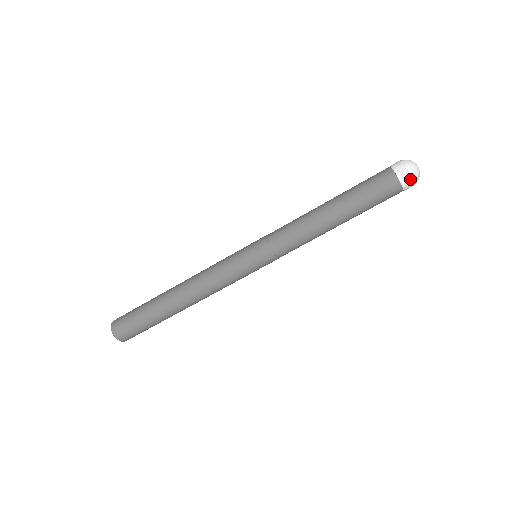
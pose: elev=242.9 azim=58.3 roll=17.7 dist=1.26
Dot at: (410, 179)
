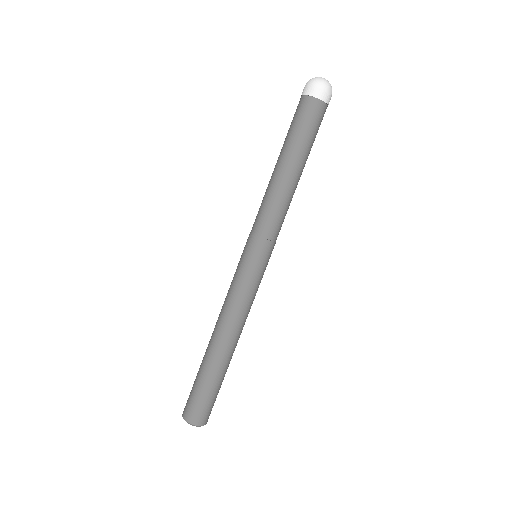
Dot at: (318, 88)
